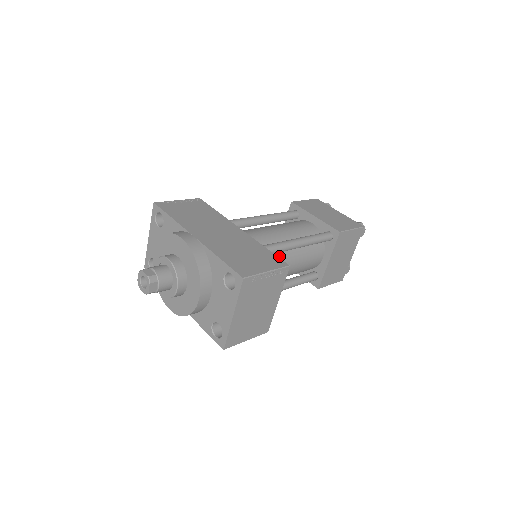
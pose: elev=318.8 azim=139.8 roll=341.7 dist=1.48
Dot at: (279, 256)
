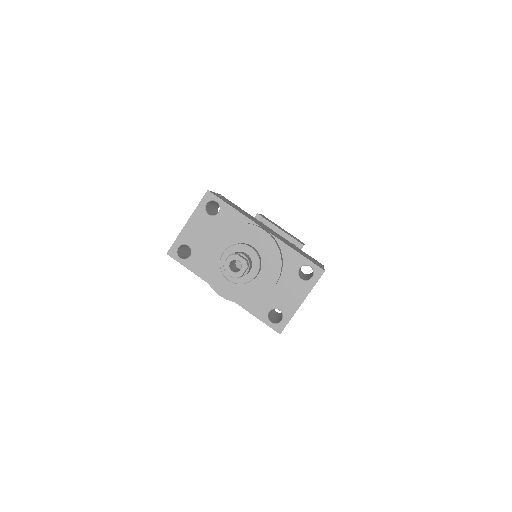
Dot at: occluded
